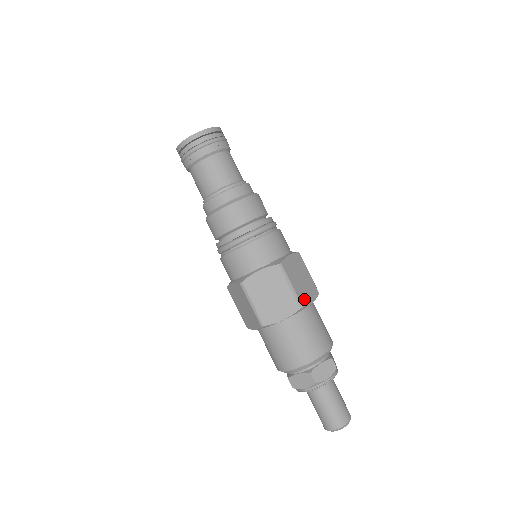
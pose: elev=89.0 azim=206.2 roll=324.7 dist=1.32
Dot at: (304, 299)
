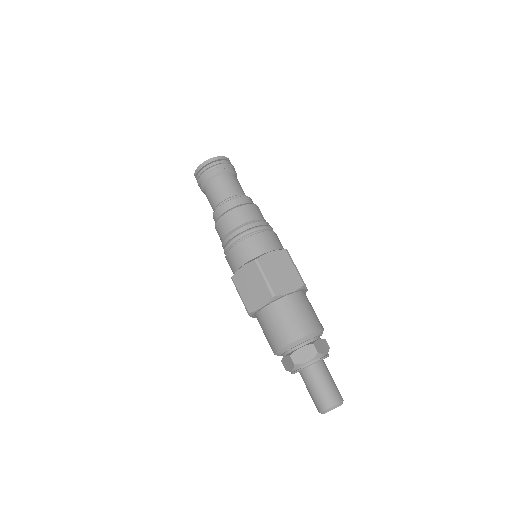
Dot at: occluded
